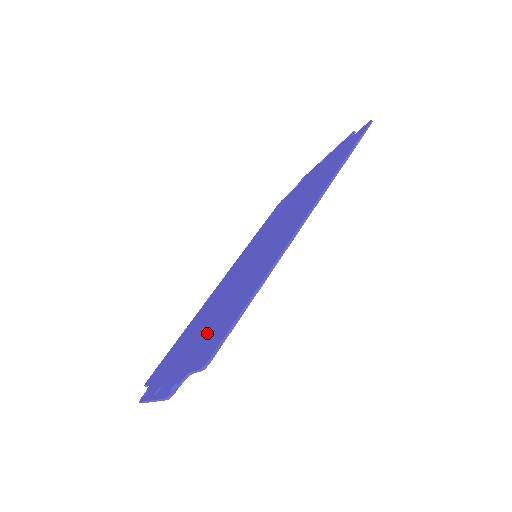
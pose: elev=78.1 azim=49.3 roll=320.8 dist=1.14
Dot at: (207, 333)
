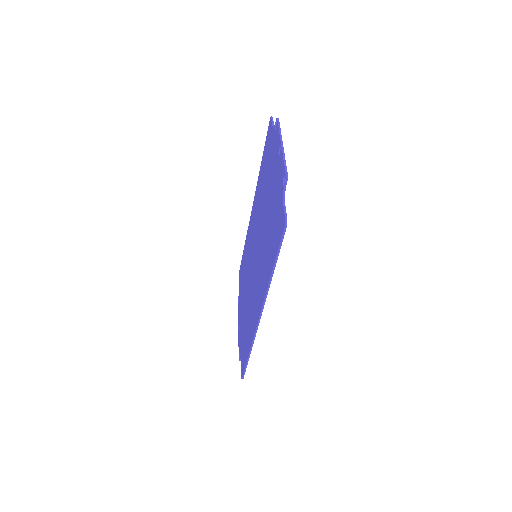
Dot at: (244, 326)
